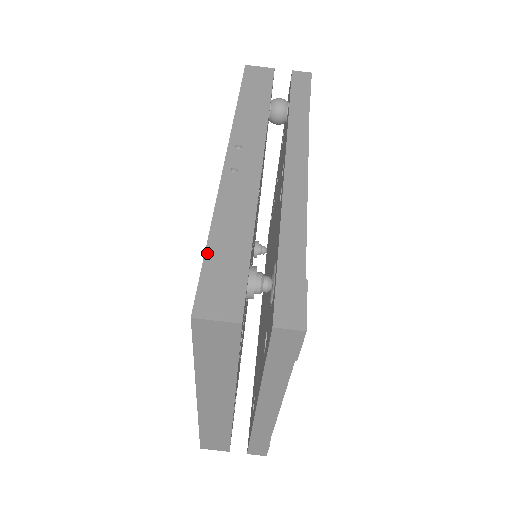
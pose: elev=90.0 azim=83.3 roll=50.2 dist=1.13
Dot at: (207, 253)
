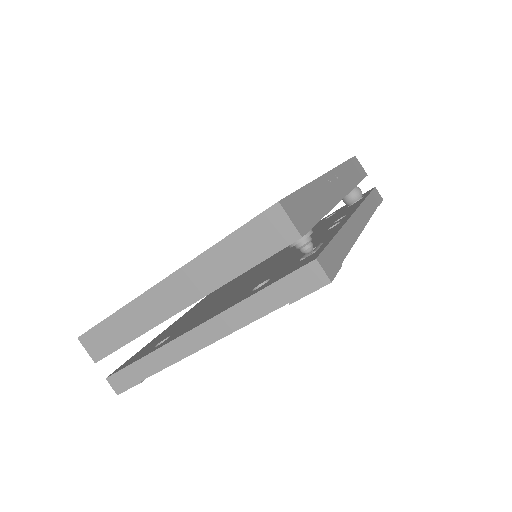
Dot at: (300, 190)
